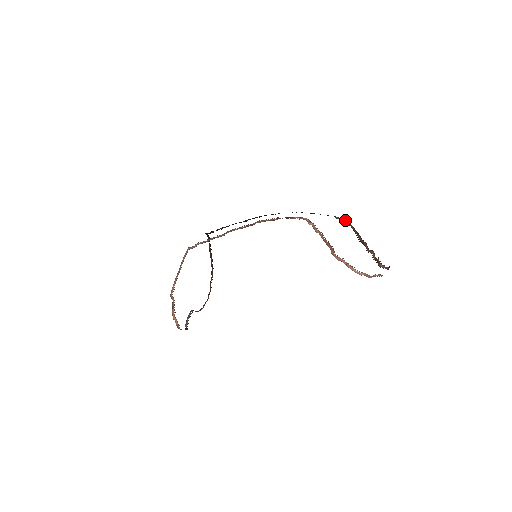
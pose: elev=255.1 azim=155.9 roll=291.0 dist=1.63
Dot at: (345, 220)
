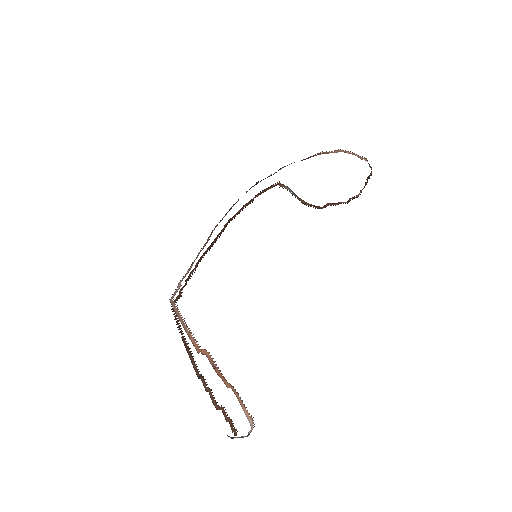
Dot at: (296, 196)
